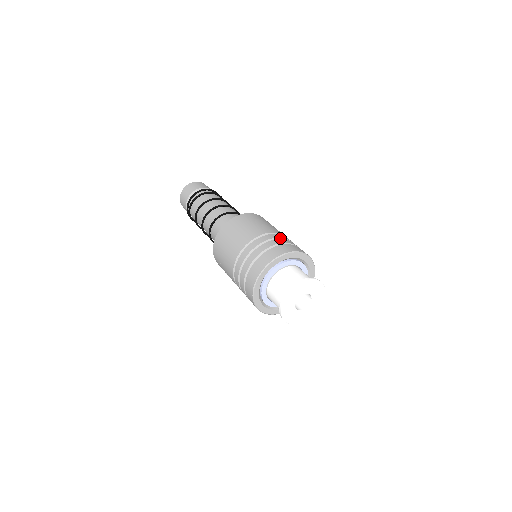
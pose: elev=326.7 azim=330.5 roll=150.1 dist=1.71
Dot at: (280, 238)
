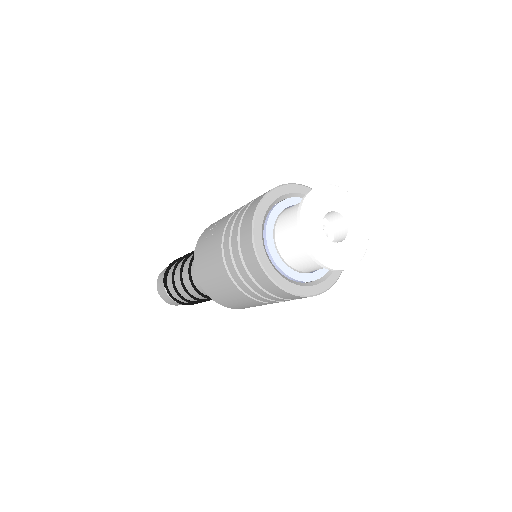
Dot at: occluded
